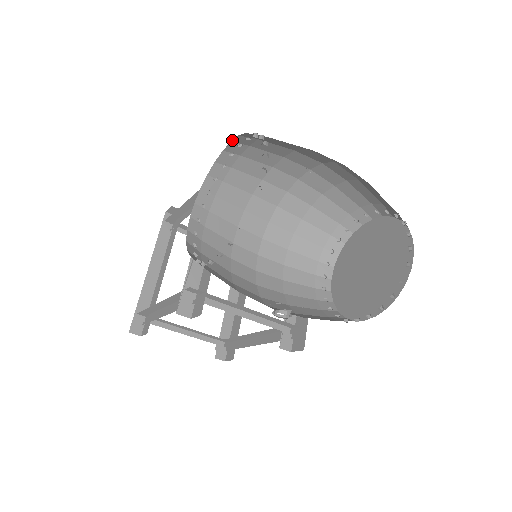
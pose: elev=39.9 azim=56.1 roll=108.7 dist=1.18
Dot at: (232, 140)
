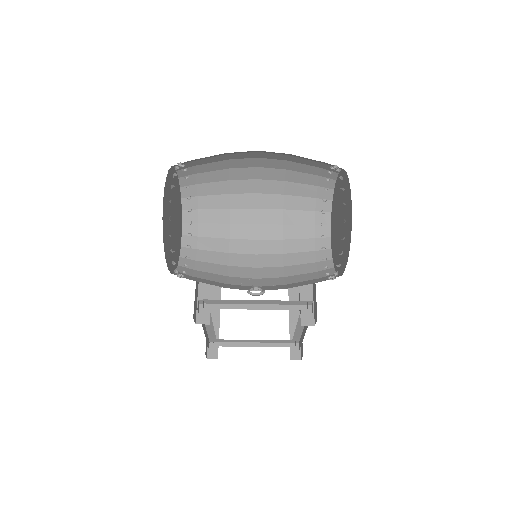
Dot at: (178, 176)
